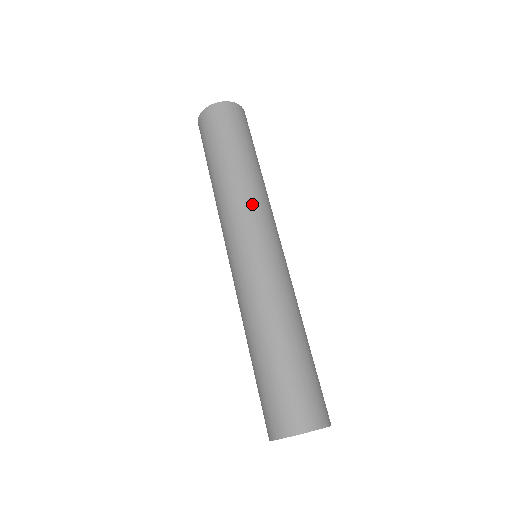
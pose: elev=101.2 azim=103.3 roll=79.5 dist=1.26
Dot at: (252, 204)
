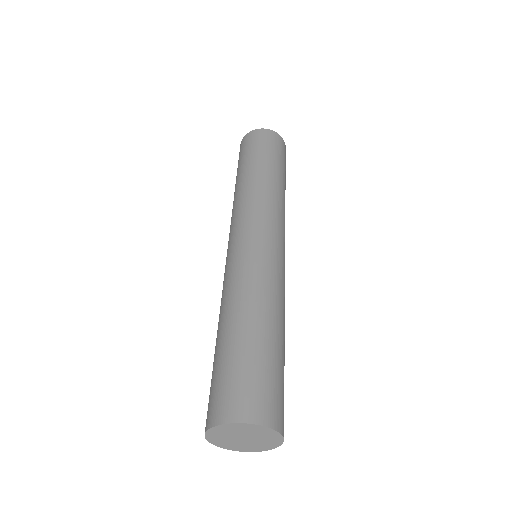
Dot at: (265, 204)
